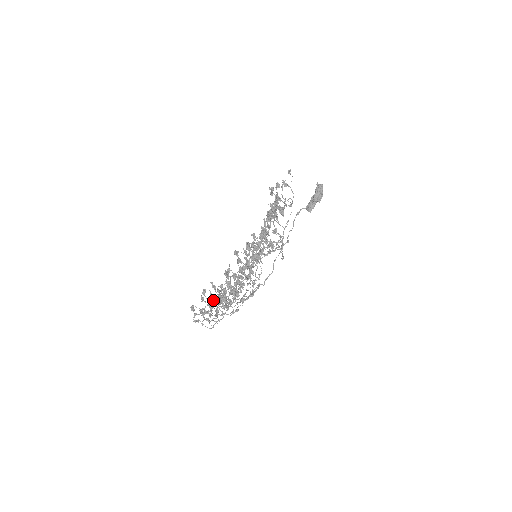
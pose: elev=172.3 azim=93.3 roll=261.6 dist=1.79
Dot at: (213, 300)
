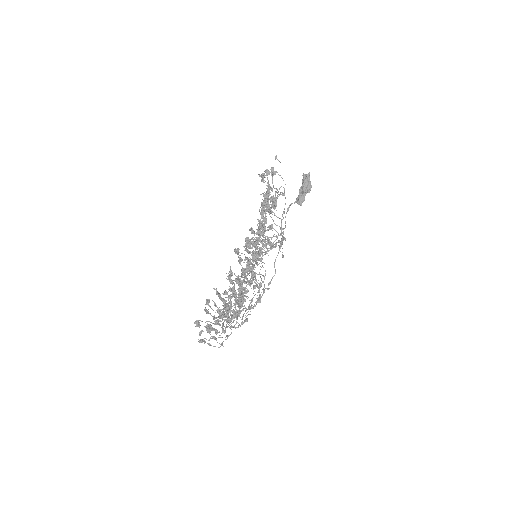
Dot at: (219, 311)
